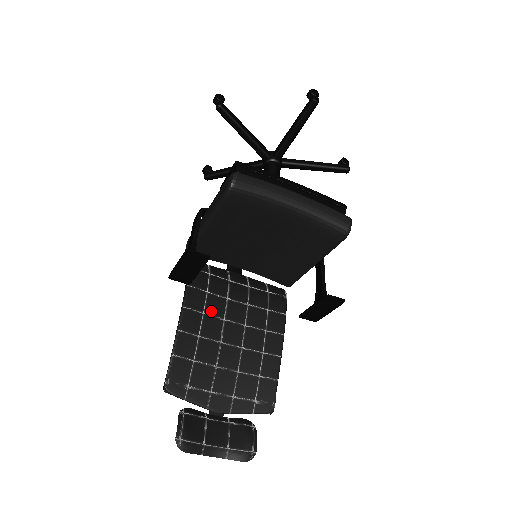
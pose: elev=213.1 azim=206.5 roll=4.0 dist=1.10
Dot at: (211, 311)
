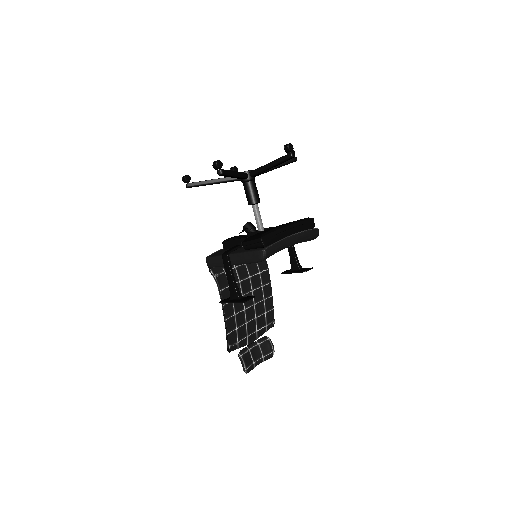
Dot at: occluded
